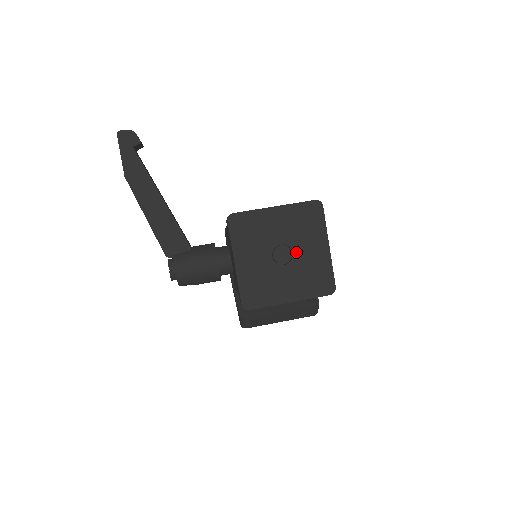
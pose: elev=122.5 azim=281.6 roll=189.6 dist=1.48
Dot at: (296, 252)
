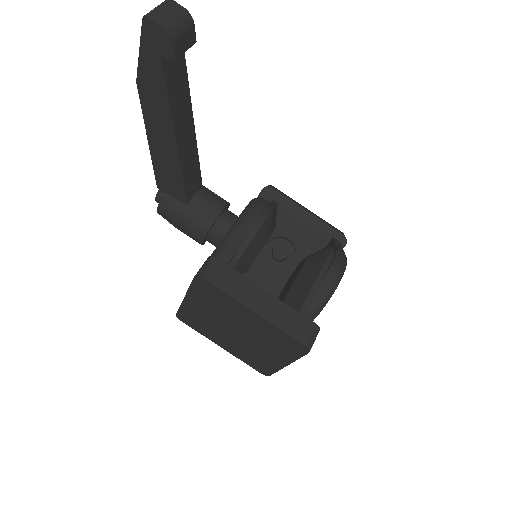
Dot at: (251, 341)
